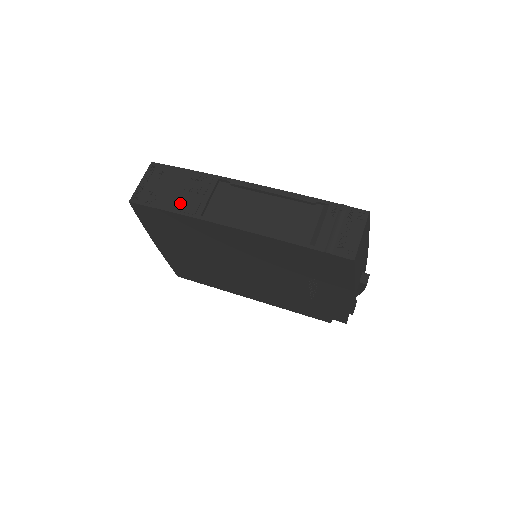
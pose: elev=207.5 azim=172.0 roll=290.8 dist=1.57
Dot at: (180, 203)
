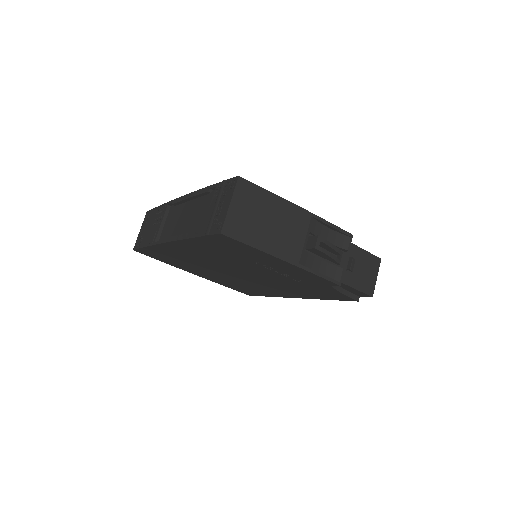
Dot at: (149, 237)
